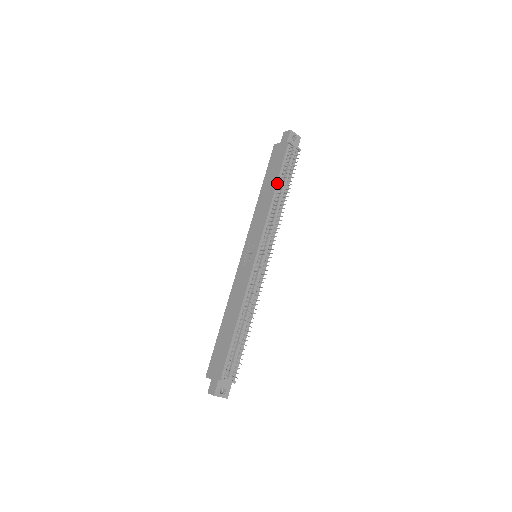
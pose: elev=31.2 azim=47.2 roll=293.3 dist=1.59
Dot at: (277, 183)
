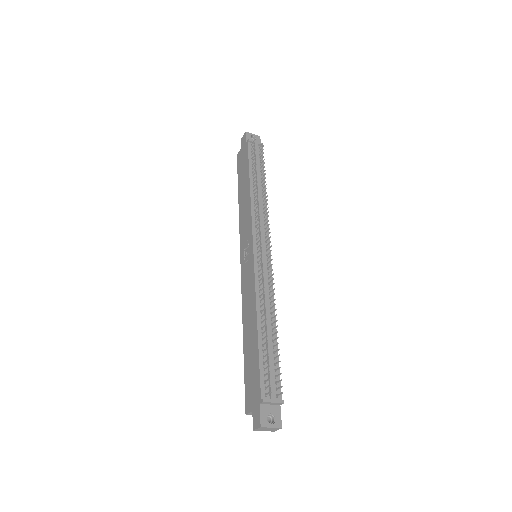
Dot at: (250, 178)
